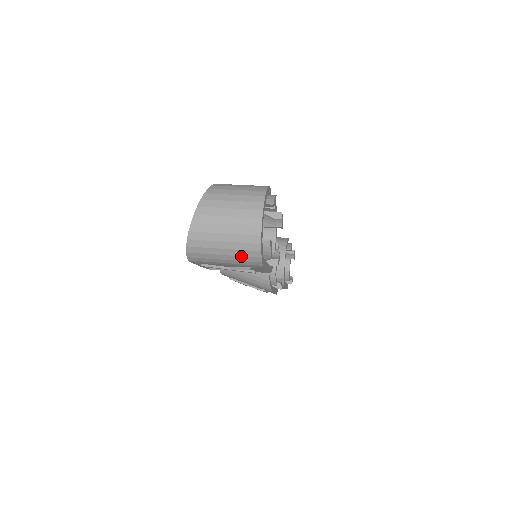
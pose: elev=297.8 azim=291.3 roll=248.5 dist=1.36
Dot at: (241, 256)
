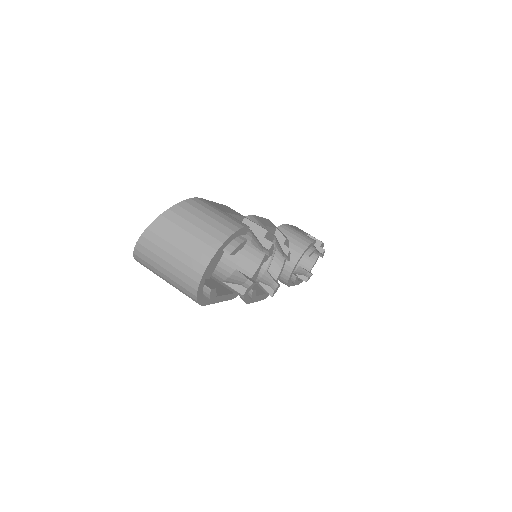
Dot at: (180, 289)
